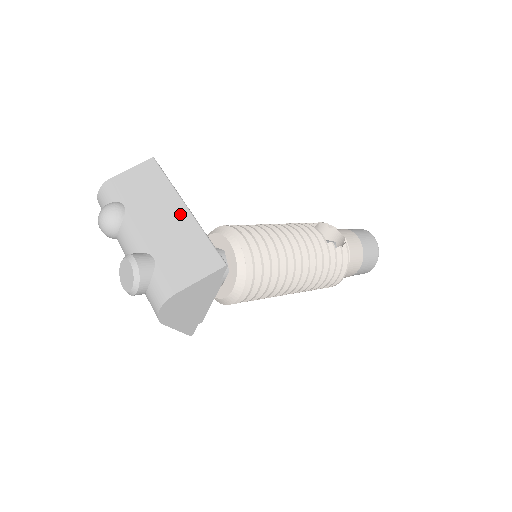
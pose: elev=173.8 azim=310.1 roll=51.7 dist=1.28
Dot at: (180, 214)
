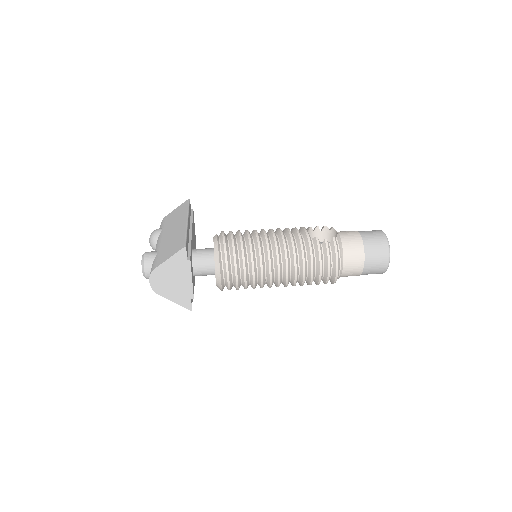
Dot at: (181, 225)
